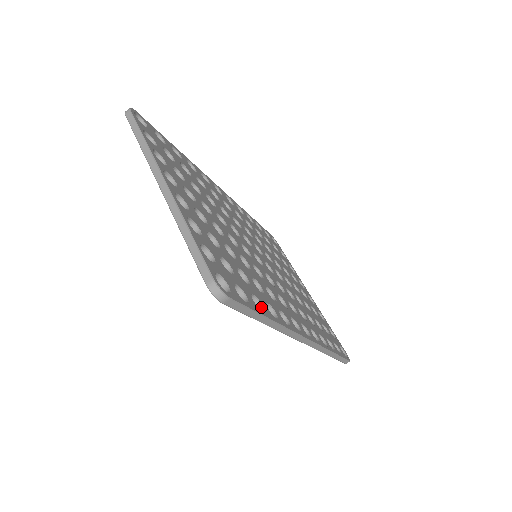
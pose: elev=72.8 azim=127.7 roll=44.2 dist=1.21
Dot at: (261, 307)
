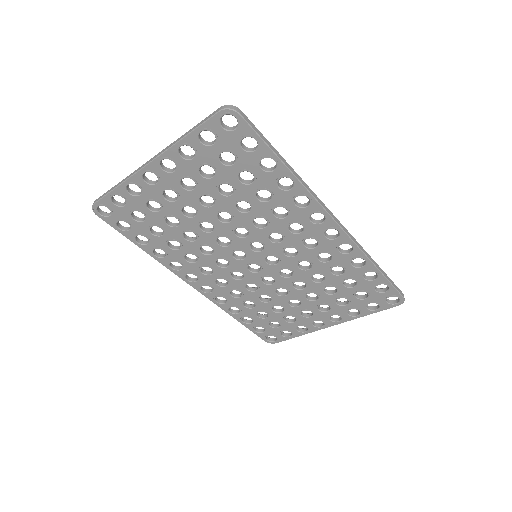
Dot at: (274, 166)
